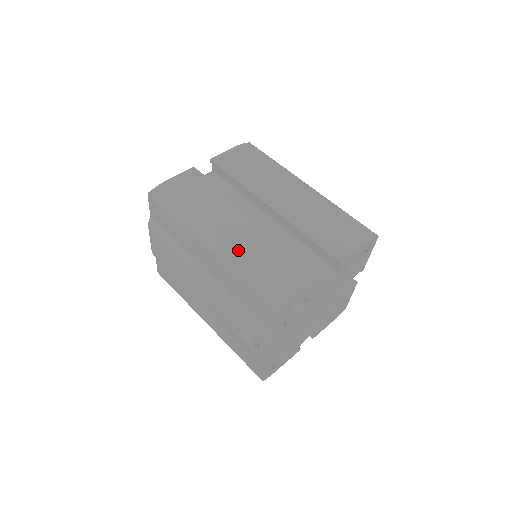
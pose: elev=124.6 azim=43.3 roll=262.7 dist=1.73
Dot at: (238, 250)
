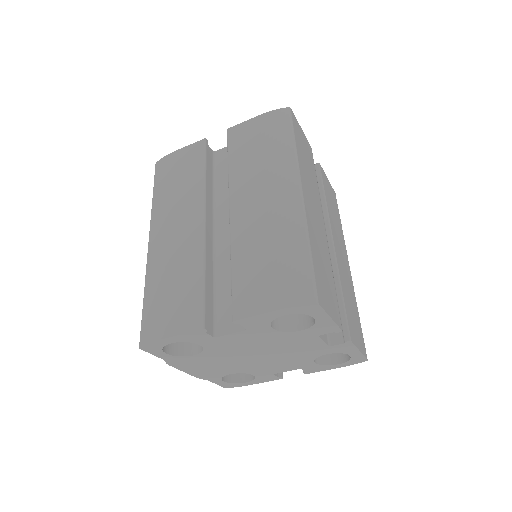
Dot at: (160, 258)
